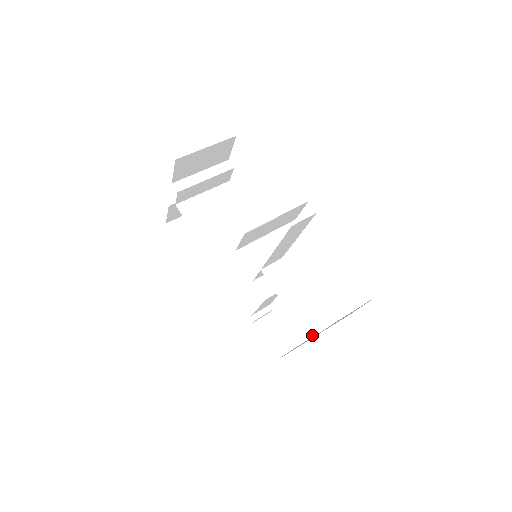
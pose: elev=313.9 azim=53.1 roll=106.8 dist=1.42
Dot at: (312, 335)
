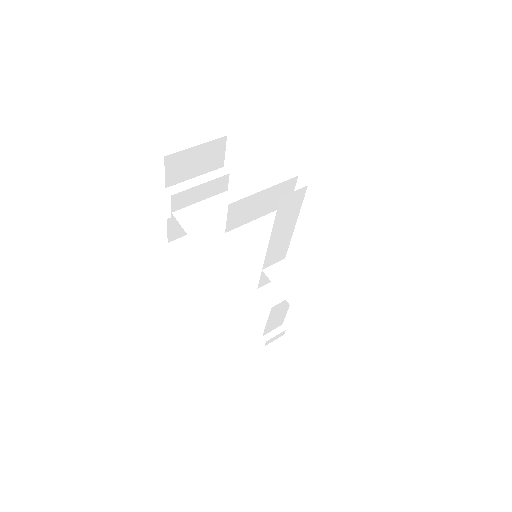
Dot at: (323, 334)
